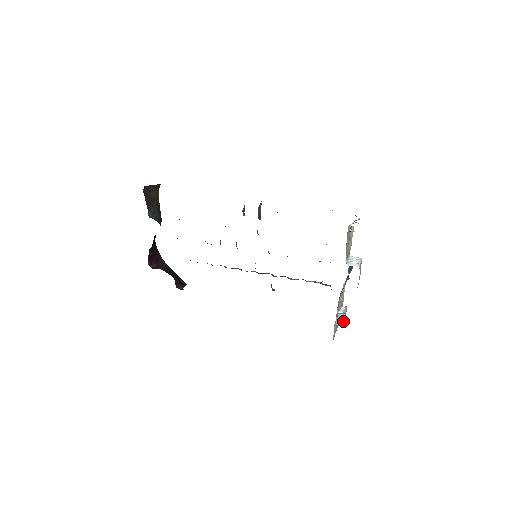
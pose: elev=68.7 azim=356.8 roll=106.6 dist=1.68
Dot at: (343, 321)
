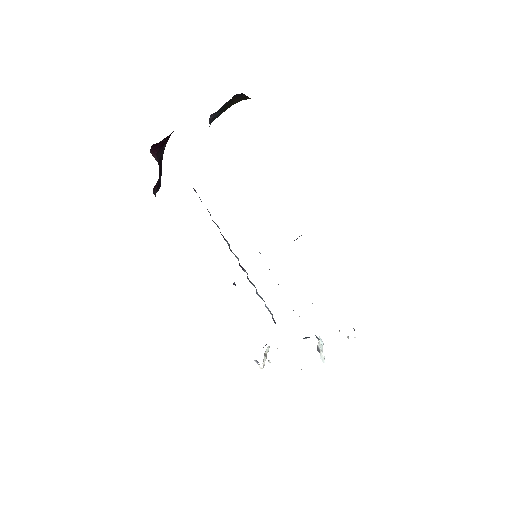
Dot at: occluded
